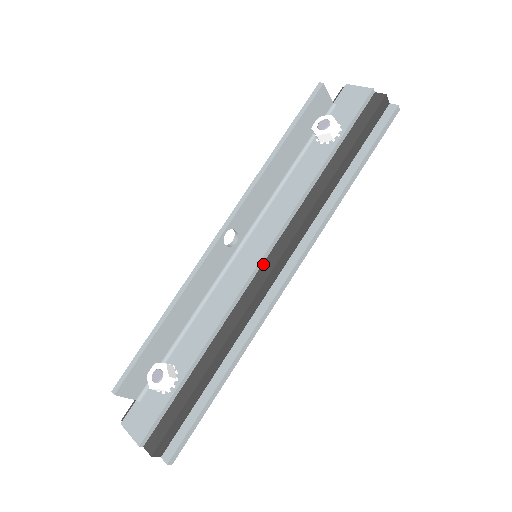
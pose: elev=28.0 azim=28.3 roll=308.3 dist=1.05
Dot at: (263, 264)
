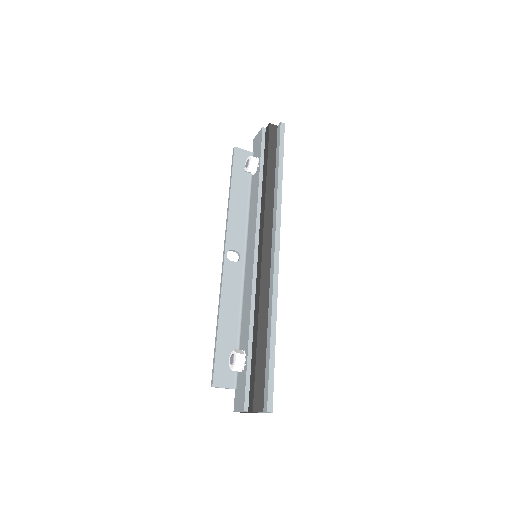
Dot at: (258, 255)
